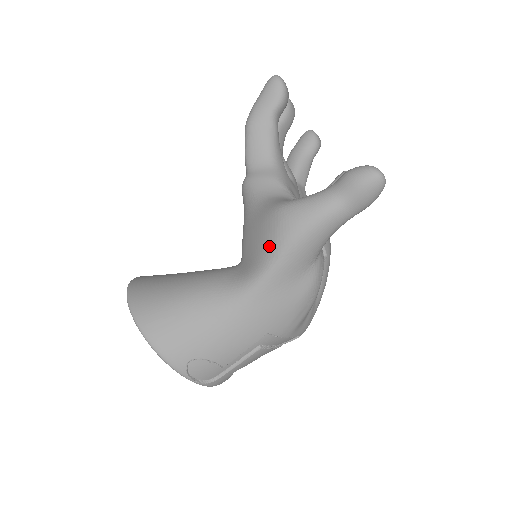
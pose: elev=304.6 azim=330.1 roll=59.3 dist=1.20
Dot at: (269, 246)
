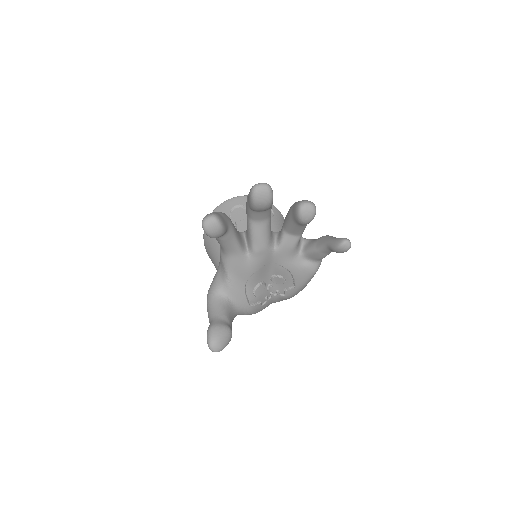
Dot at: occluded
